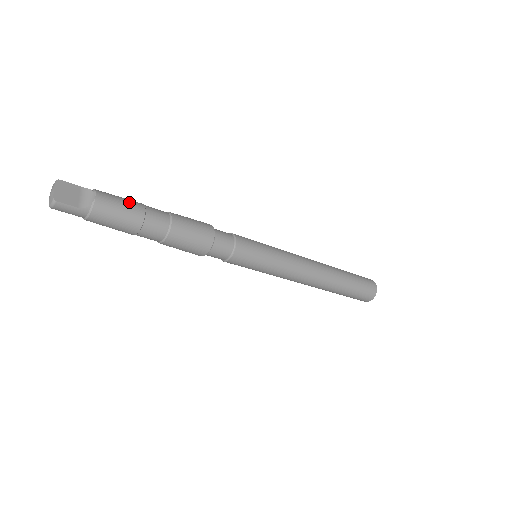
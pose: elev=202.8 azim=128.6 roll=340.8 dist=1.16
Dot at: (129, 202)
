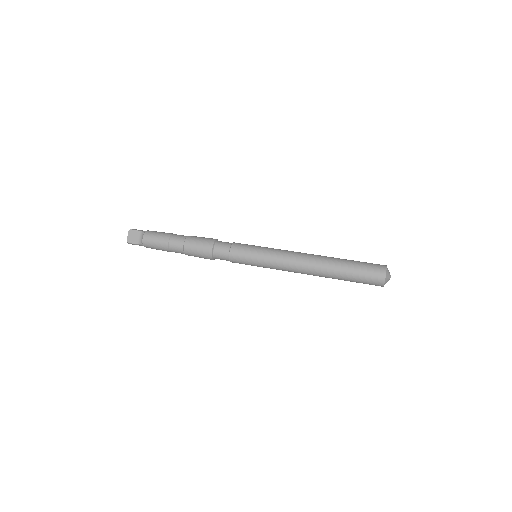
Dot at: (160, 238)
